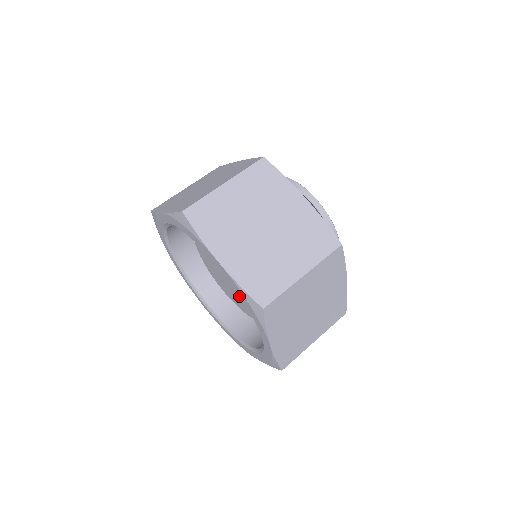
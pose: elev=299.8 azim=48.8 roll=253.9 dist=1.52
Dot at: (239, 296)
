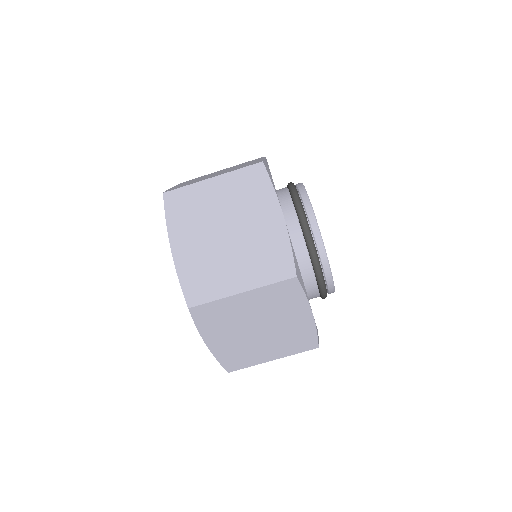
Dot at: occluded
